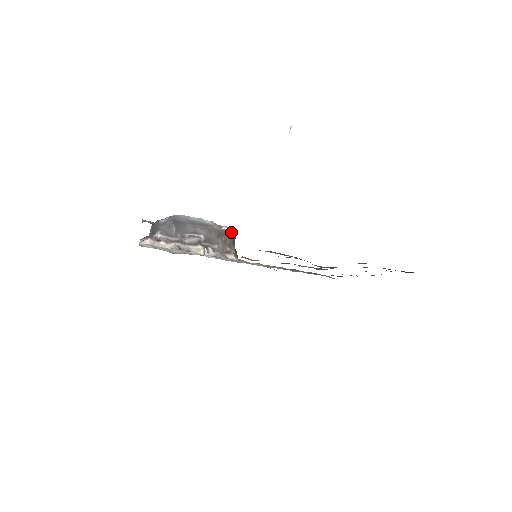
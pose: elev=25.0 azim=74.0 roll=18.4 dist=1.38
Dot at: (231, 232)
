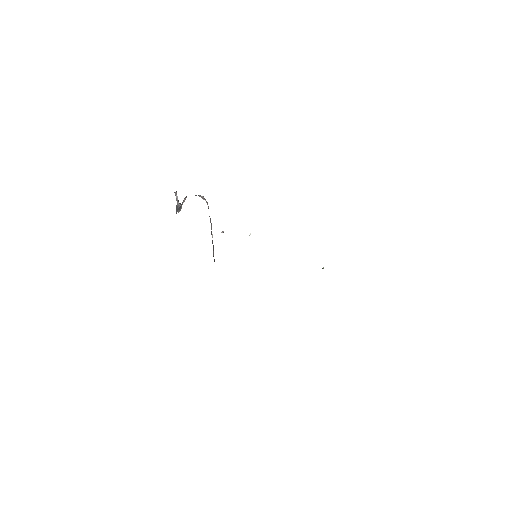
Dot at: occluded
